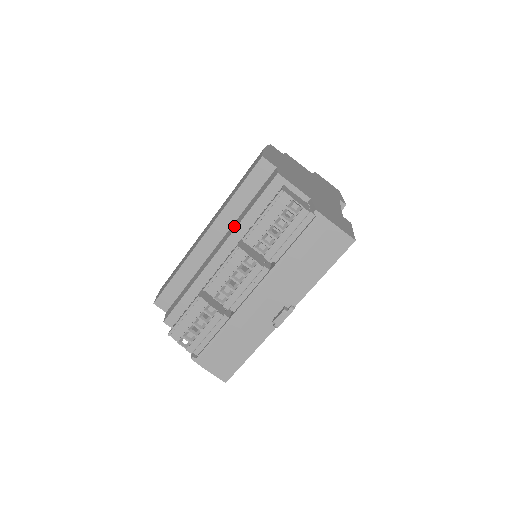
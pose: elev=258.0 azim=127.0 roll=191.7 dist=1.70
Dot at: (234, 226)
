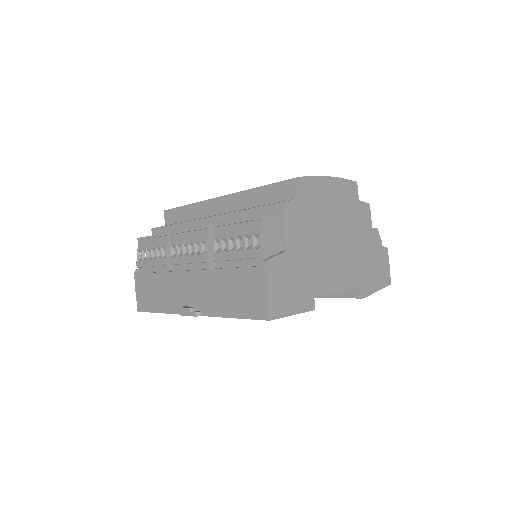
Dot at: occluded
